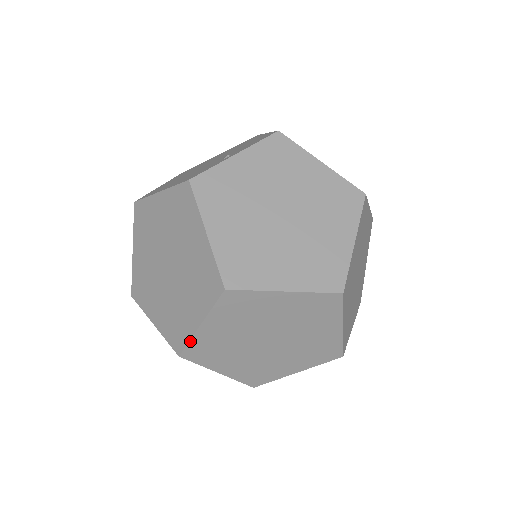
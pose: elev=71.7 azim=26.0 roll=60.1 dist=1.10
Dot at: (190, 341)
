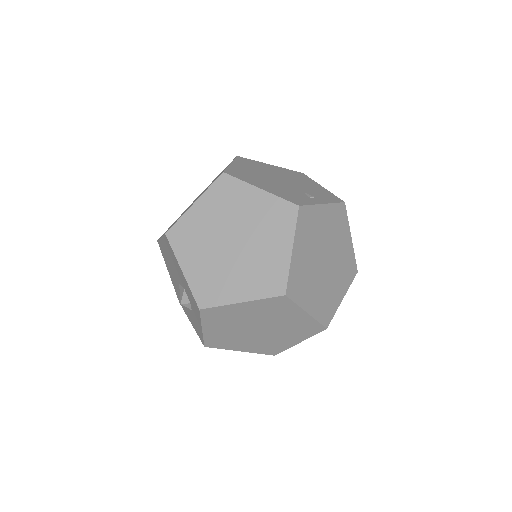
Dot at: (221, 306)
